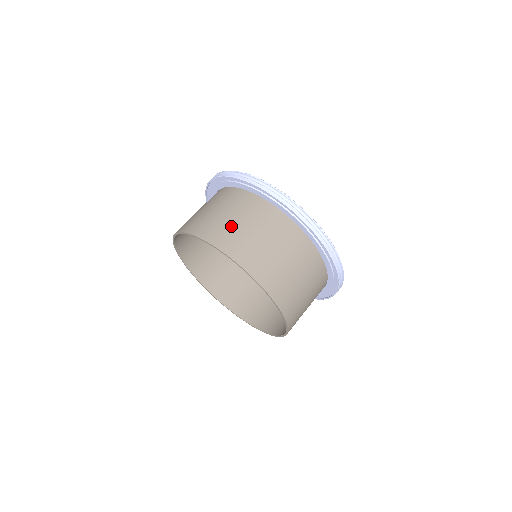
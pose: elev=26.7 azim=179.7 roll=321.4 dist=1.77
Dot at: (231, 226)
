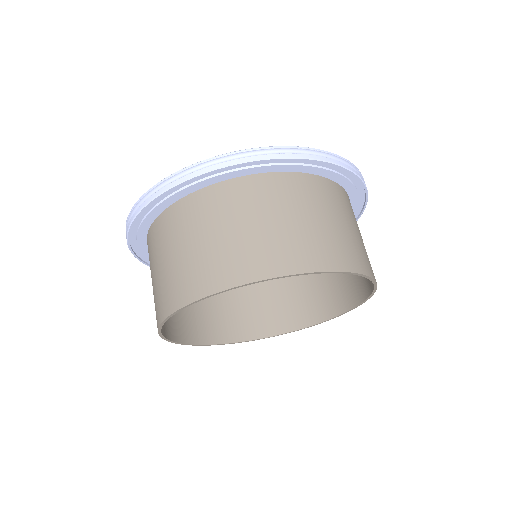
Dot at: (317, 232)
